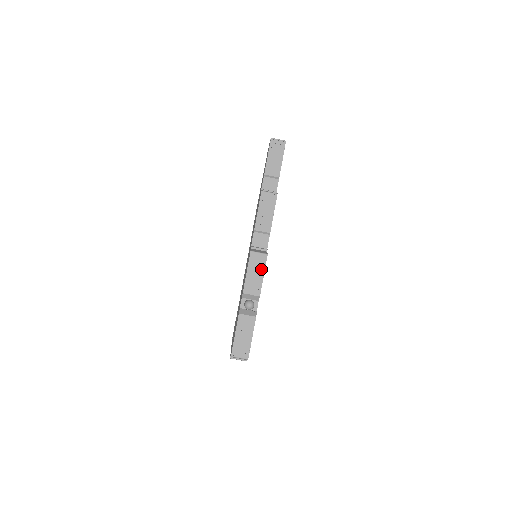
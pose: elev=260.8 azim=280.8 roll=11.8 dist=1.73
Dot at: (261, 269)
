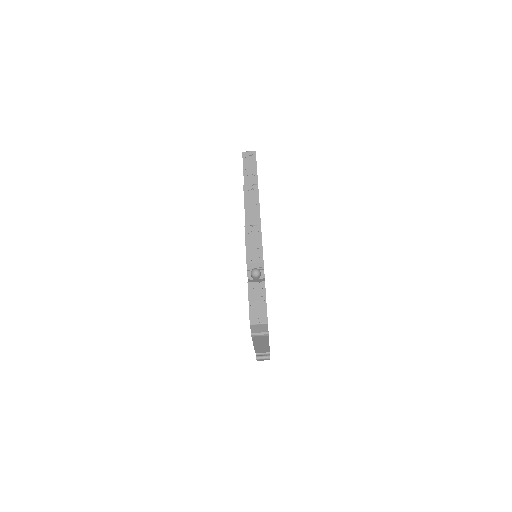
Dot at: (258, 239)
